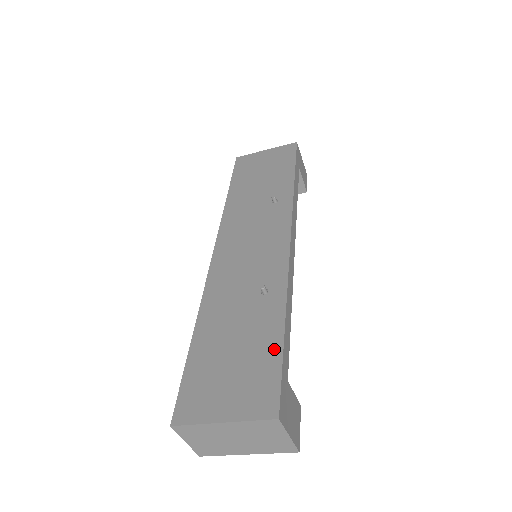
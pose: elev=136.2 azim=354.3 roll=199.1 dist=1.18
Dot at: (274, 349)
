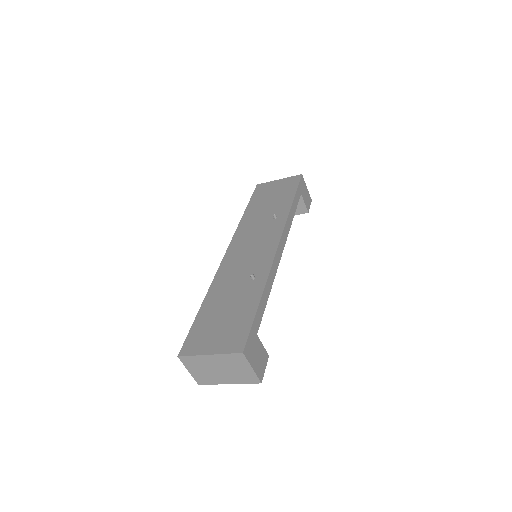
Dot at: (250, 313)
